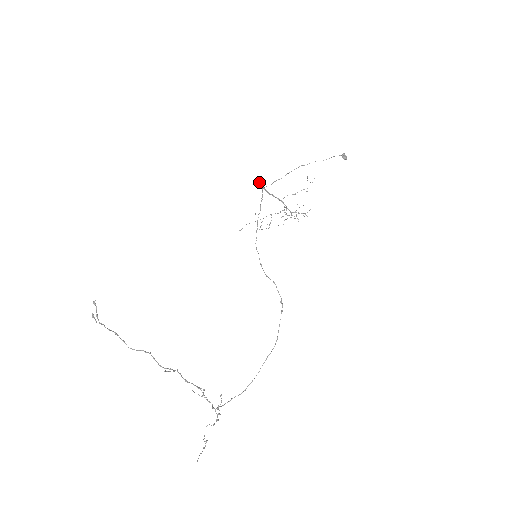
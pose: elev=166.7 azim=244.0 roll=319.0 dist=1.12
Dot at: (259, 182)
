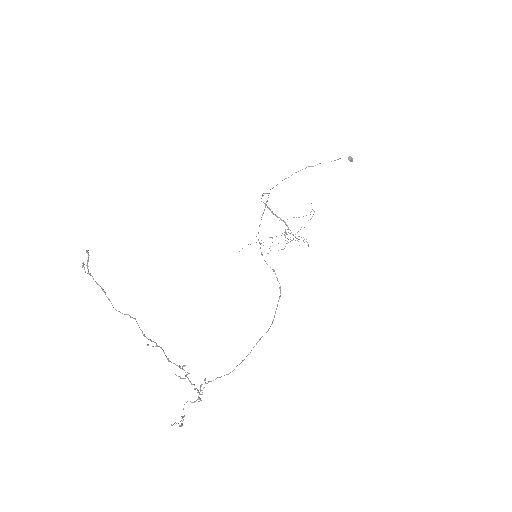
Dot at: (265, 193)
